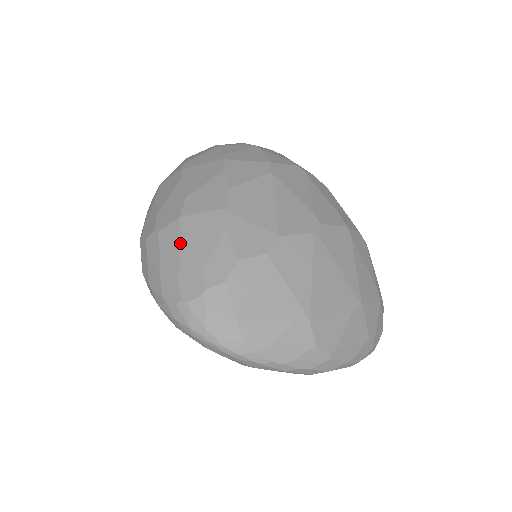
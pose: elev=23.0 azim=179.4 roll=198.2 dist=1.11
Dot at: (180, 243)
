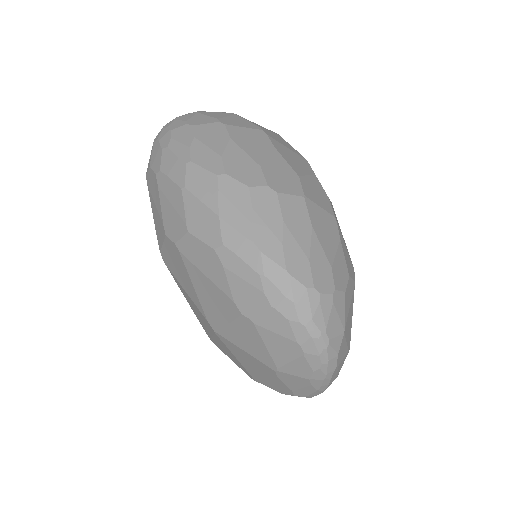
Dot at: (309, 225)
